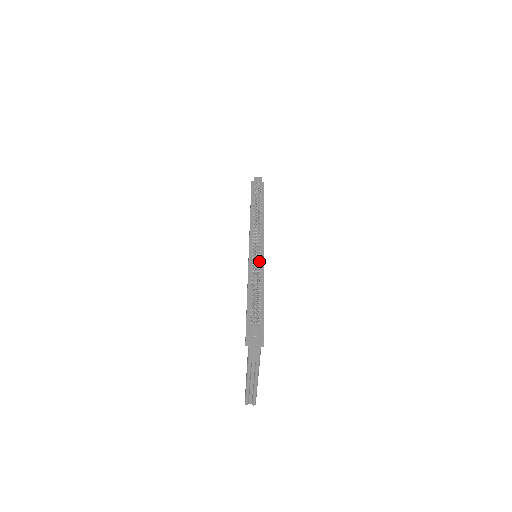
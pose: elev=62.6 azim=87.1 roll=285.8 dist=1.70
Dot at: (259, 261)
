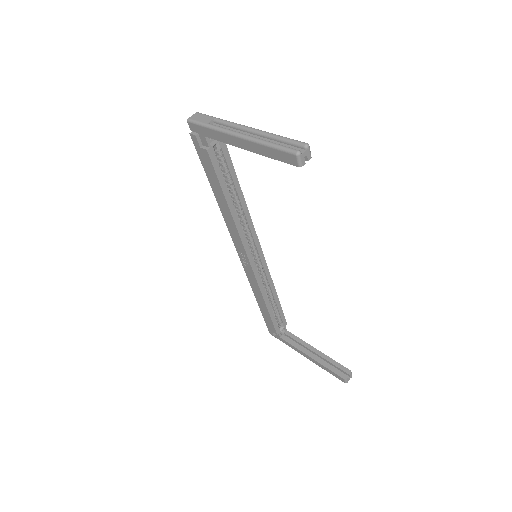
Dot at: occluded
